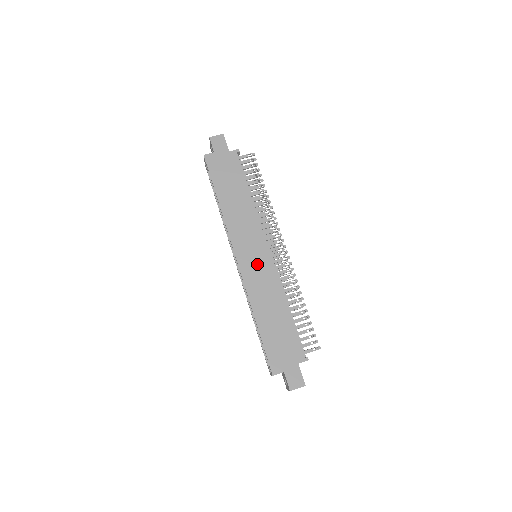
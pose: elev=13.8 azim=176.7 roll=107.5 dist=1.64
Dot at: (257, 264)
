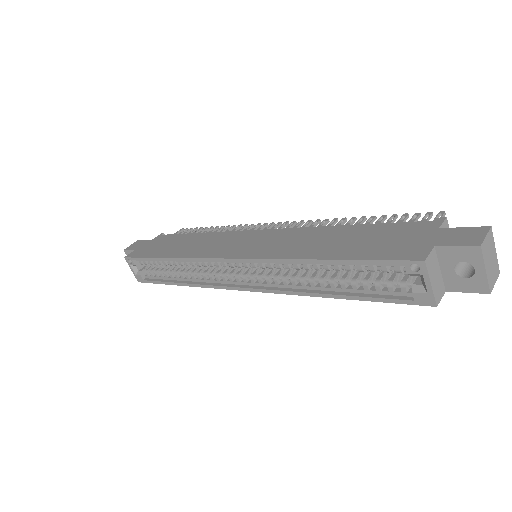
Dot at: (259, 242)
